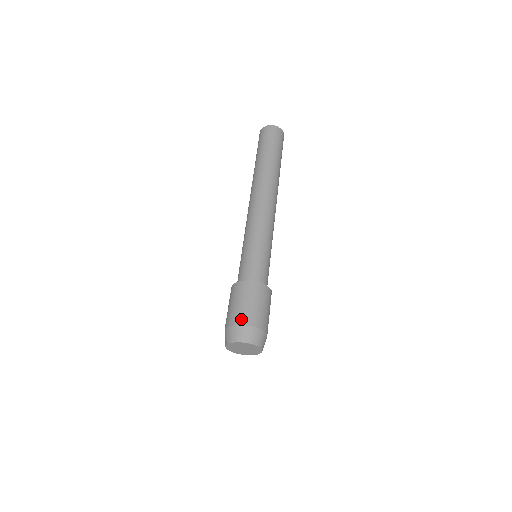
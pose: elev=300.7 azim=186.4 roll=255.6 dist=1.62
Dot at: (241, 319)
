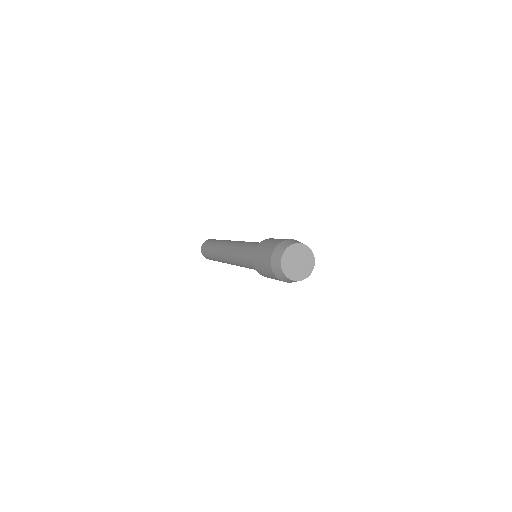
Dot at: (273, 246)
